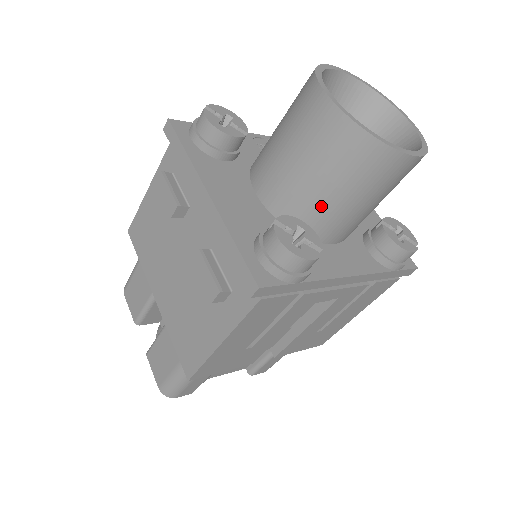
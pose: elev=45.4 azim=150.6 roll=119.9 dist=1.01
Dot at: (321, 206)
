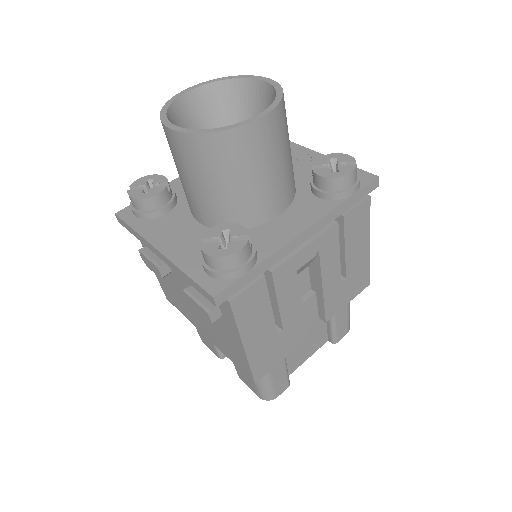
Dot at: (236, 201)
